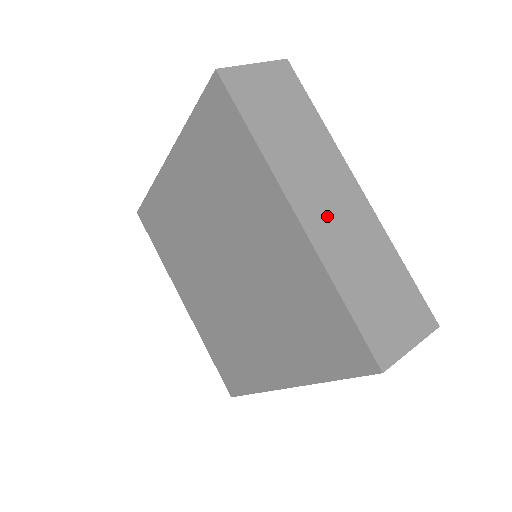
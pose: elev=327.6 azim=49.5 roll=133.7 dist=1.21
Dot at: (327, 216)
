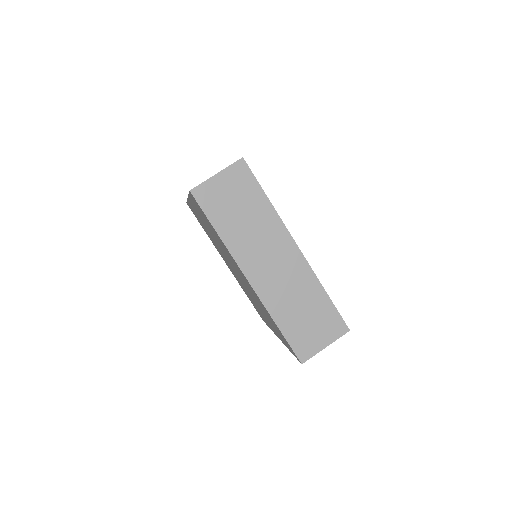
Dot at: (270, 275)
